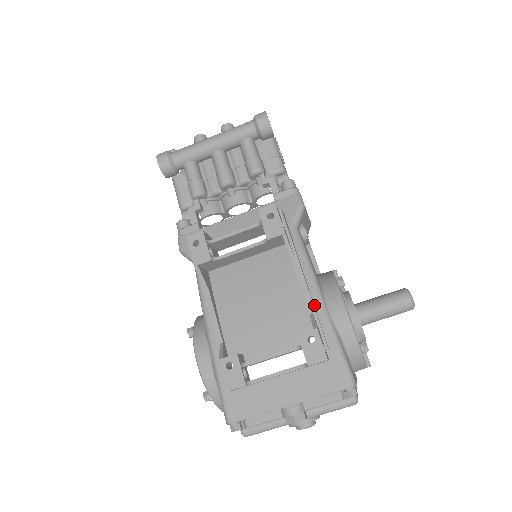
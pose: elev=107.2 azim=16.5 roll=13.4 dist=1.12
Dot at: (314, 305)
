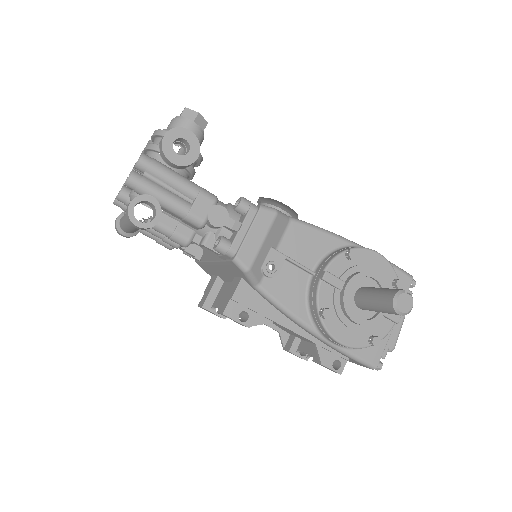
Dot at: (314, 337)
